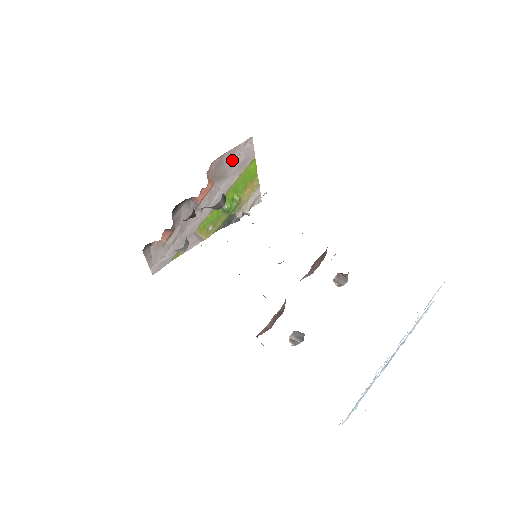
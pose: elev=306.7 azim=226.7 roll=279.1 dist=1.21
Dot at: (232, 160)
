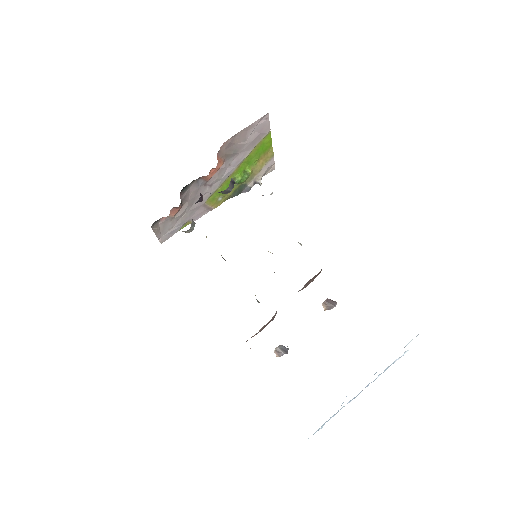
Dot at: (245, 137)
